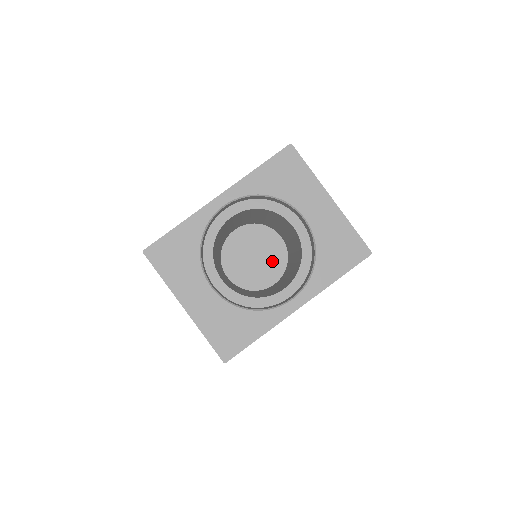
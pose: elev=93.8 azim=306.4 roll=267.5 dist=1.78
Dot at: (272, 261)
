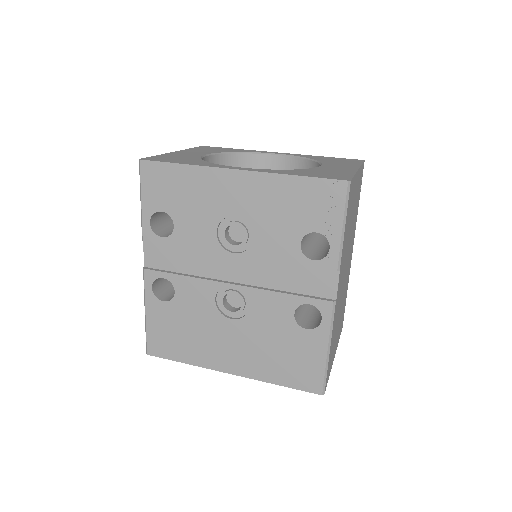
Dot at: occluded
